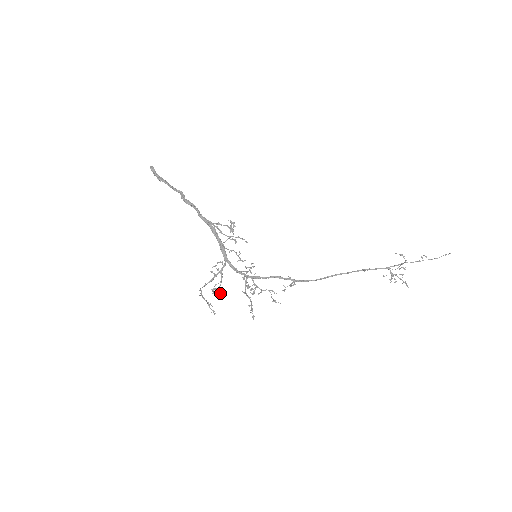
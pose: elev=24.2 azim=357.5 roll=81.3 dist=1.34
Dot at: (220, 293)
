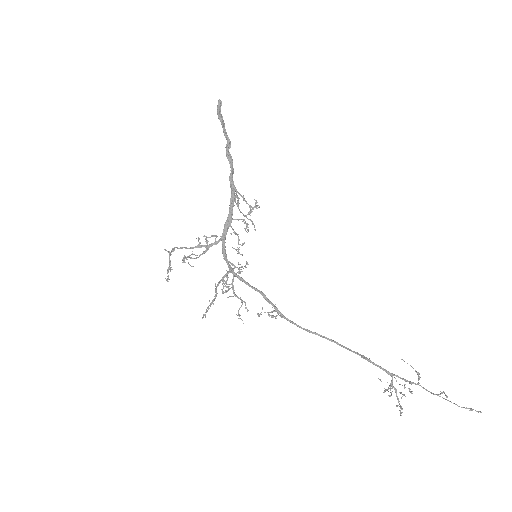
Dot at: occluded
